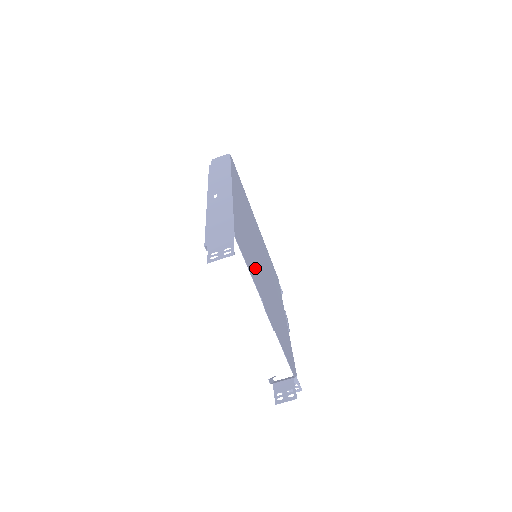
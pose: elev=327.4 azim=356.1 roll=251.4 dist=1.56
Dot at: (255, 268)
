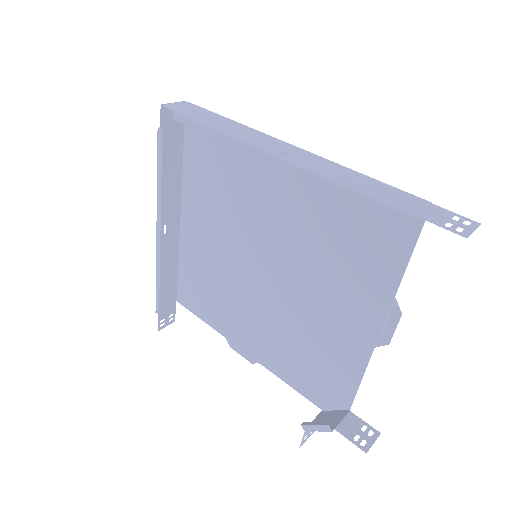
Dot at: (346, 262)
